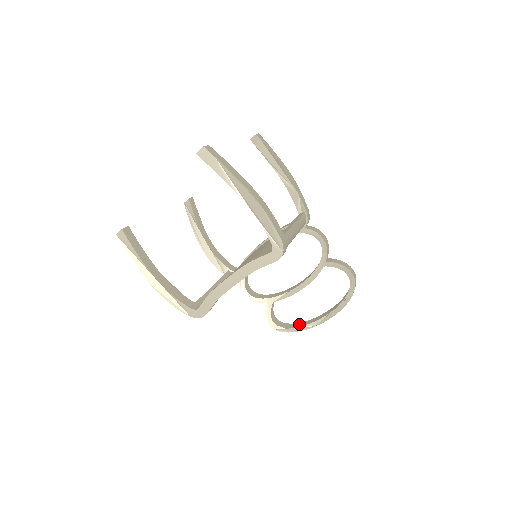
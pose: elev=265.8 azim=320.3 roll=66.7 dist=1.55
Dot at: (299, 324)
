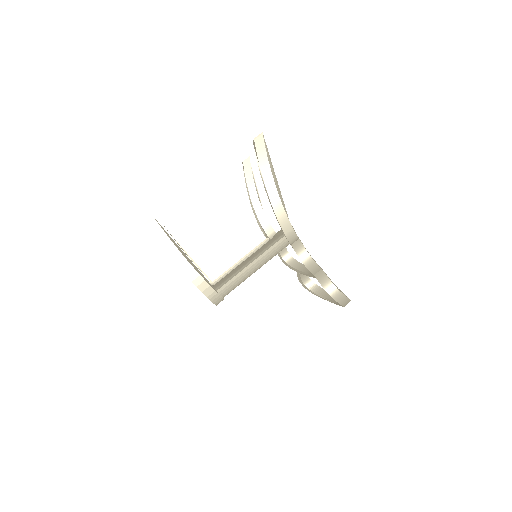
Dot at: (326, 293)
